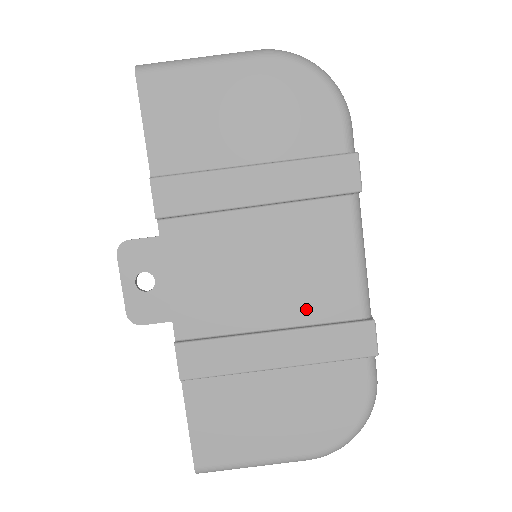
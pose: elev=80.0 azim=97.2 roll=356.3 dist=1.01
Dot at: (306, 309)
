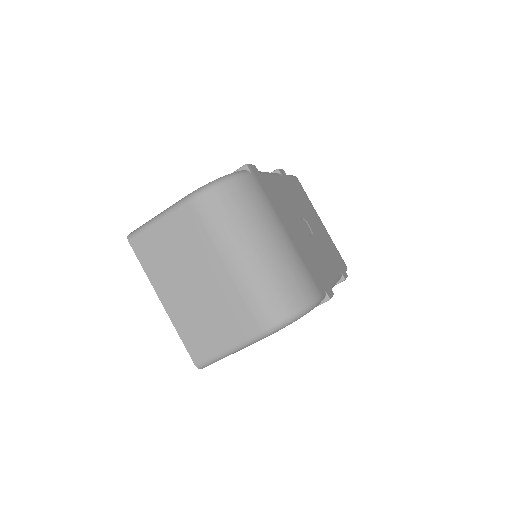
Dot at: occluded
